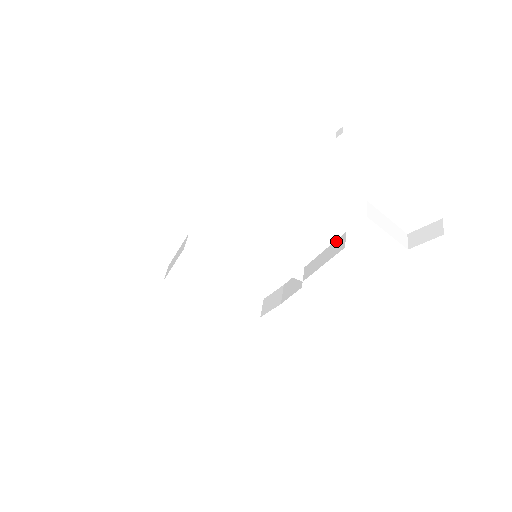
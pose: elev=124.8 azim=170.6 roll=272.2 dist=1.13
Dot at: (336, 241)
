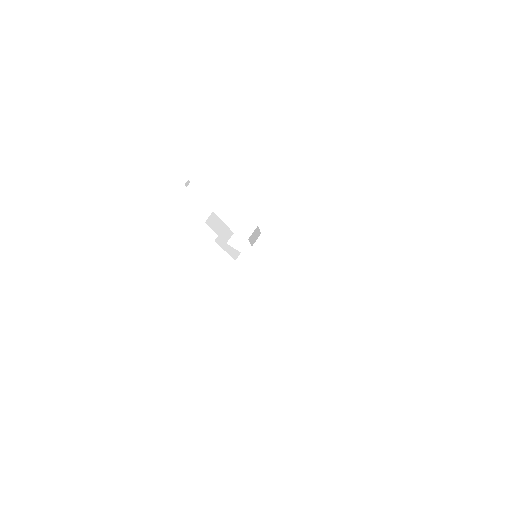
Dot at: occluded
